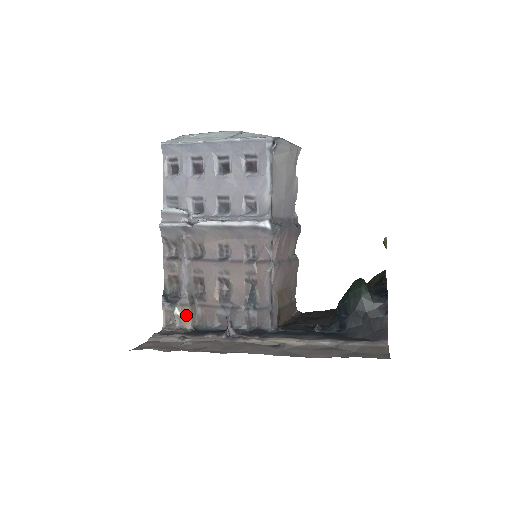
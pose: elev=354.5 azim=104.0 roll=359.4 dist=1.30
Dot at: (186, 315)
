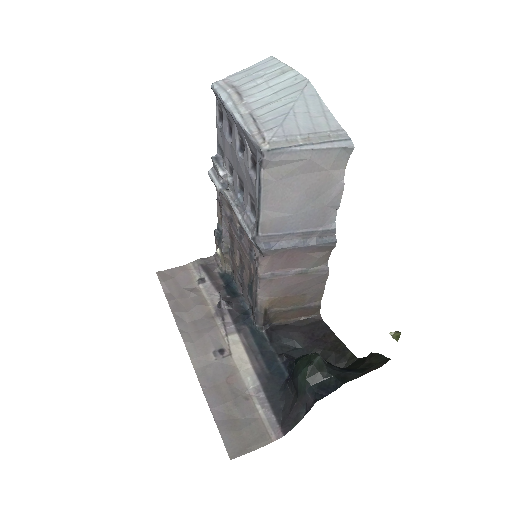
Dot at: (223, 258)
